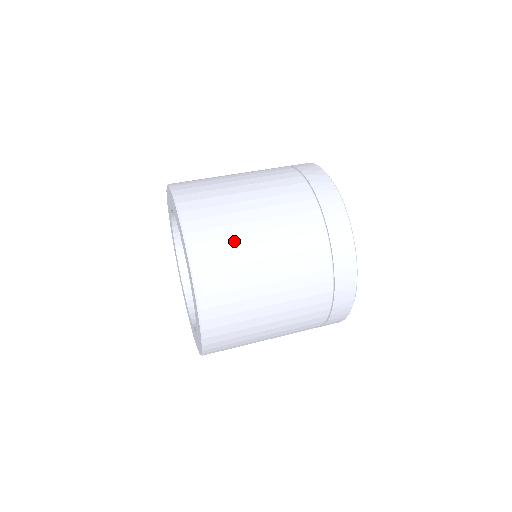
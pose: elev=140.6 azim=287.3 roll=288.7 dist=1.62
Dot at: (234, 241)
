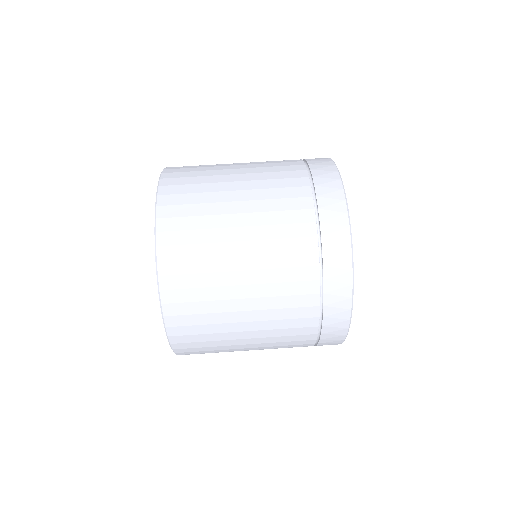
Dot at: (220, 347)
